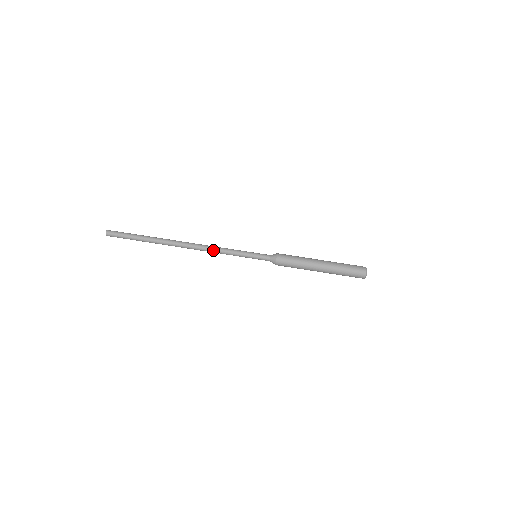
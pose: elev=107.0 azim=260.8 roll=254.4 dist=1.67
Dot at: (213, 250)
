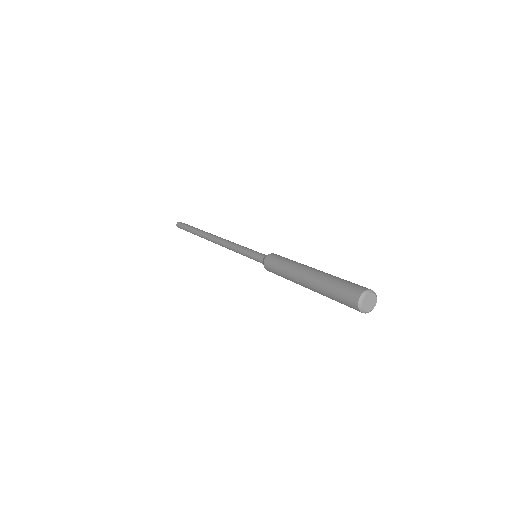
Dot at: (225, 244)
